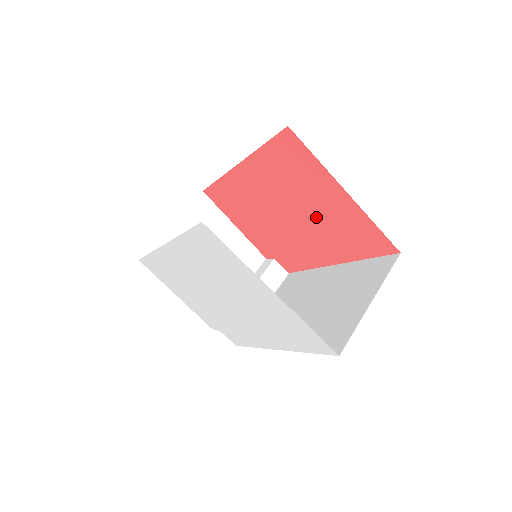
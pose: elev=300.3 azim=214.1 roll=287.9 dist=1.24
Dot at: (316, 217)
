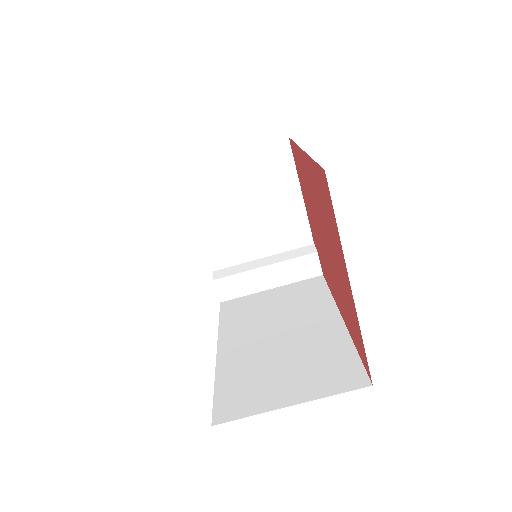
Dot at: (336, 269)
